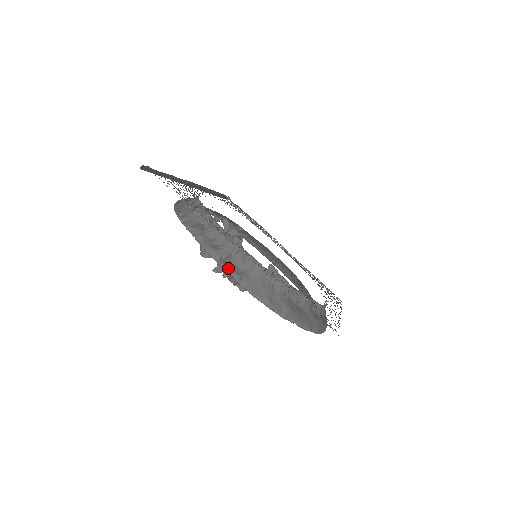
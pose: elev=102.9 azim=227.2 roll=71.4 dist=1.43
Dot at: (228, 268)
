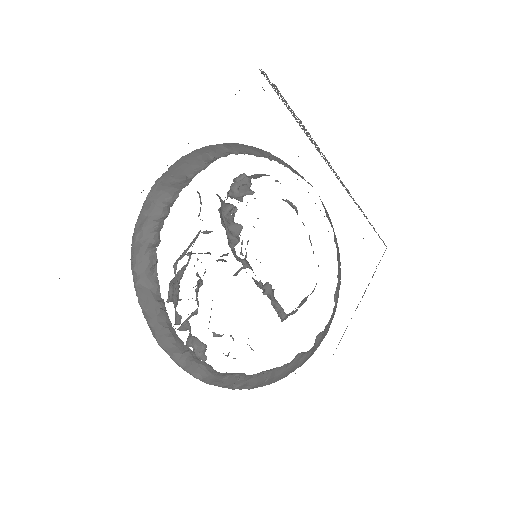
Dot at: (181, 367)
